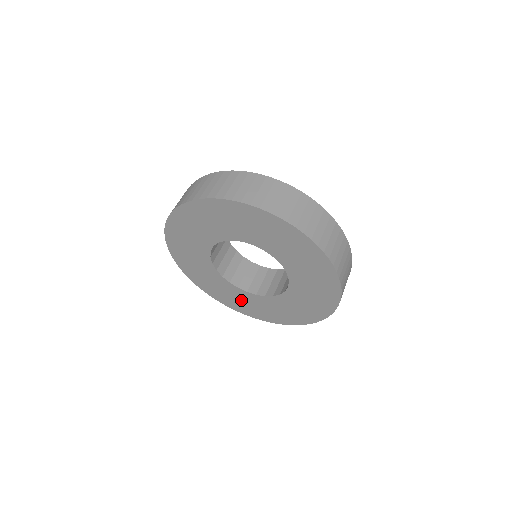
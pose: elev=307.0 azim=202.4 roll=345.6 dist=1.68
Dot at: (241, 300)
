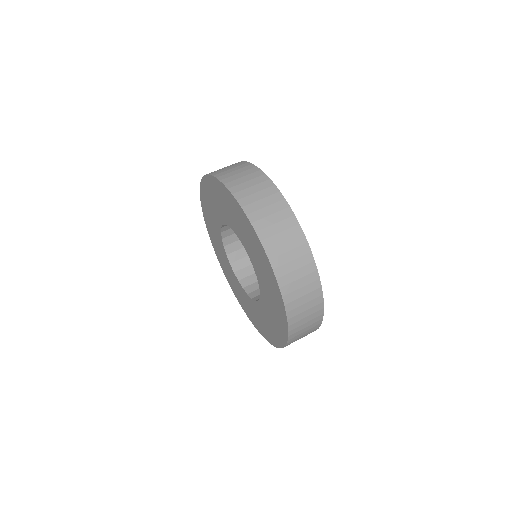
Dot at: (229, 272)
